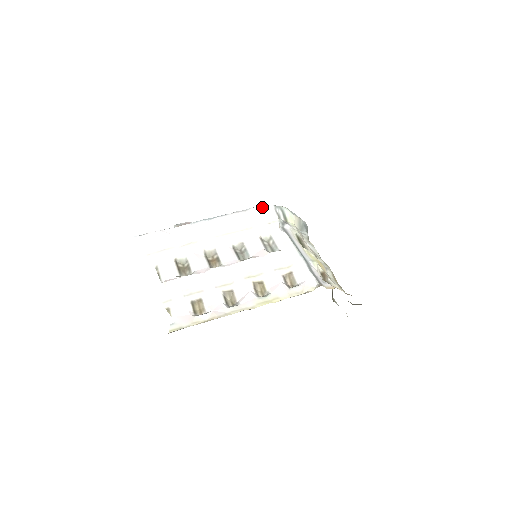
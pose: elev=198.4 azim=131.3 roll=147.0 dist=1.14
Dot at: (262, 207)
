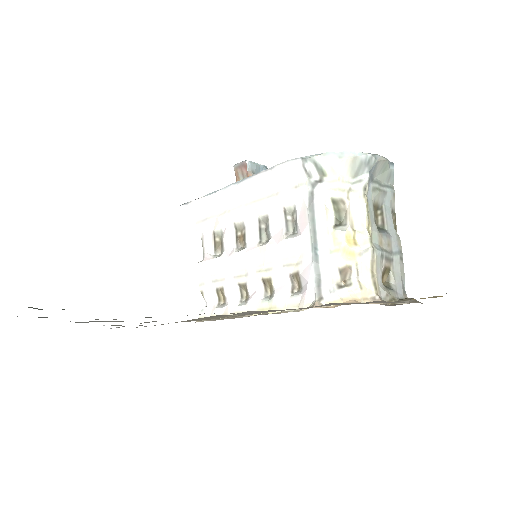
Dot at: (287, 164)
